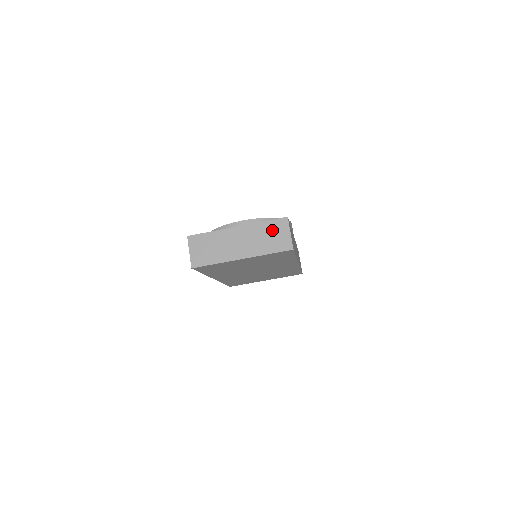
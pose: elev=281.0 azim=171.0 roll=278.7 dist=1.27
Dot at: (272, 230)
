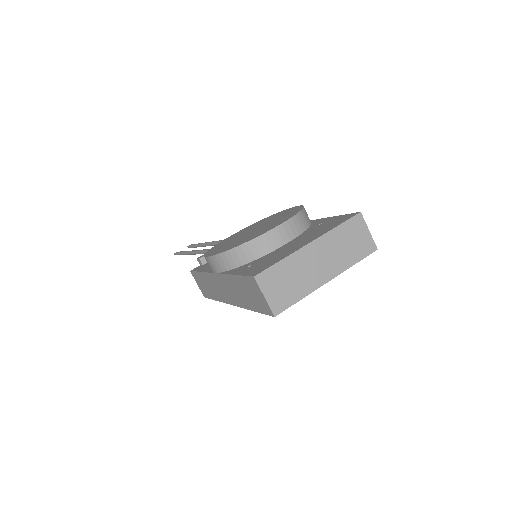
Dot at: (350, 234)
